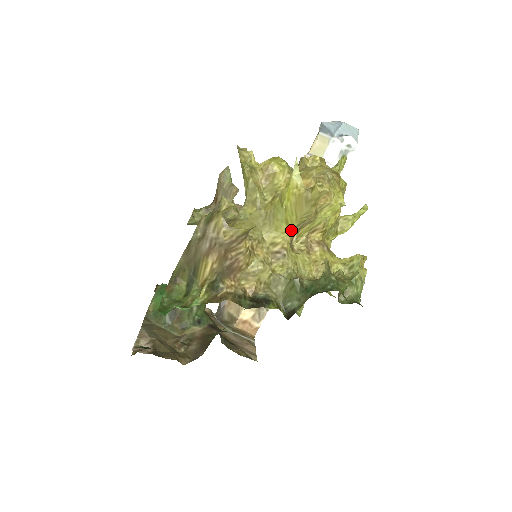
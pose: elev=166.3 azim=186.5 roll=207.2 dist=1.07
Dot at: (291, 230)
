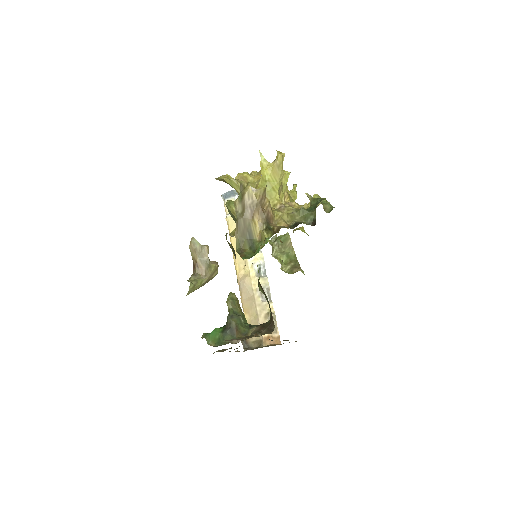
Dot at: (278, 192)
